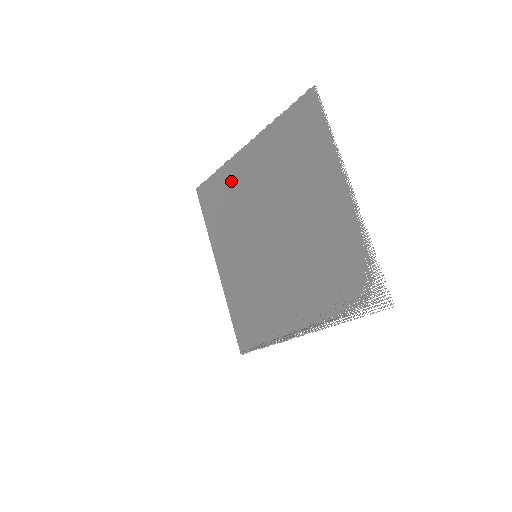
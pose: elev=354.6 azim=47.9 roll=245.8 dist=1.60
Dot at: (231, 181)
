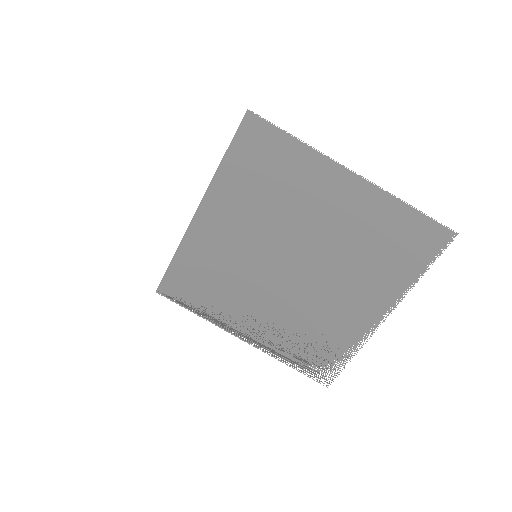
Dot at: (301, 173)
